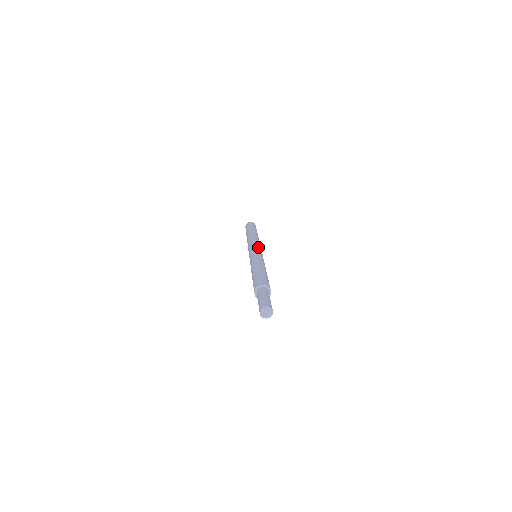
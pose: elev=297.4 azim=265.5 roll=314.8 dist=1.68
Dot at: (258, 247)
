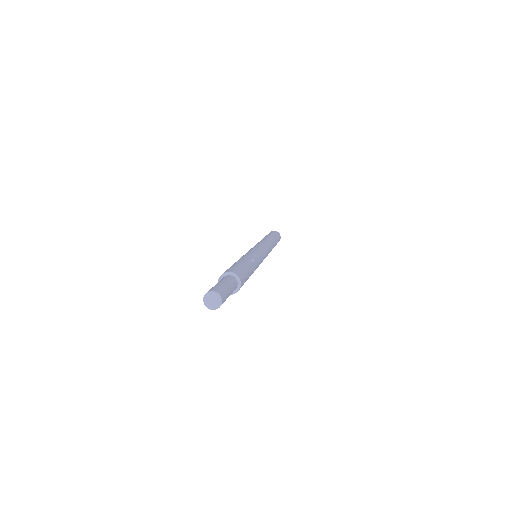
Dot at: (262, 247)
